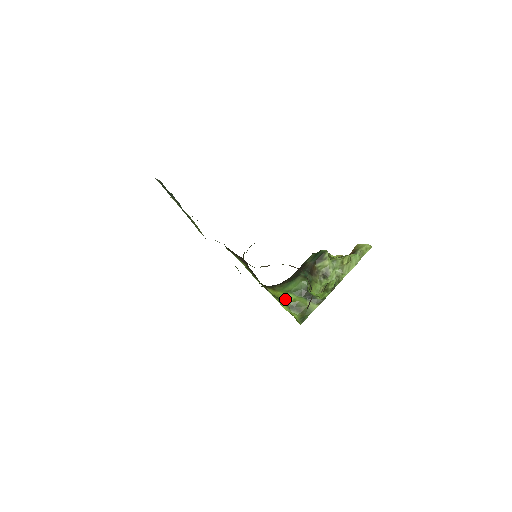
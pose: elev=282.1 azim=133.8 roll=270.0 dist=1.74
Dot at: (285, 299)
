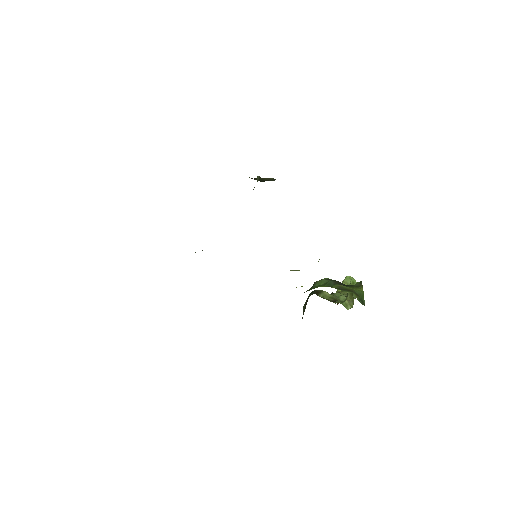
Dot at: occluded
